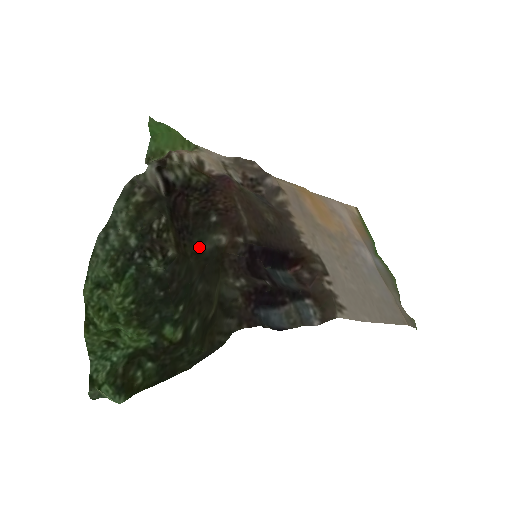
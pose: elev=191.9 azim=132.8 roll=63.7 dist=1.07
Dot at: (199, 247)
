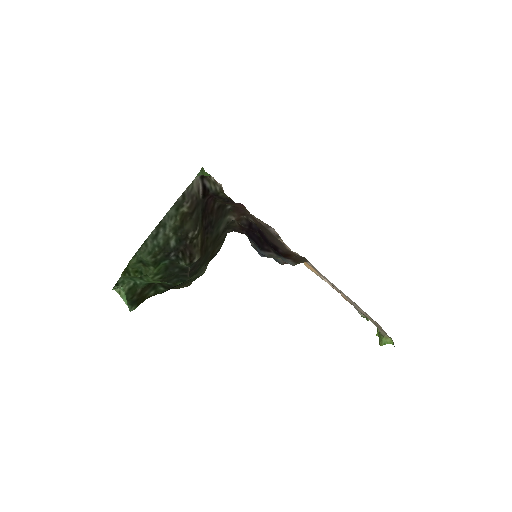
Dot at: (216, 233)
